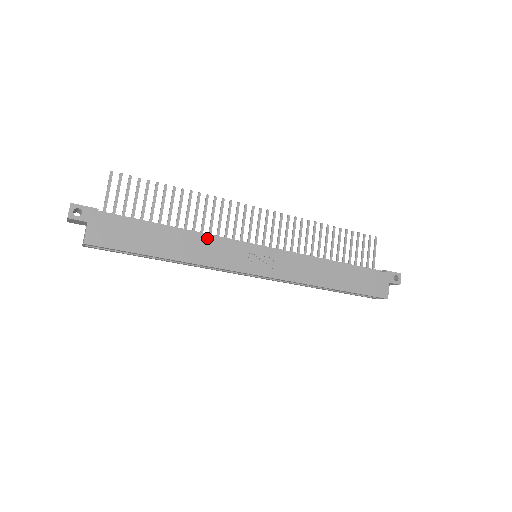
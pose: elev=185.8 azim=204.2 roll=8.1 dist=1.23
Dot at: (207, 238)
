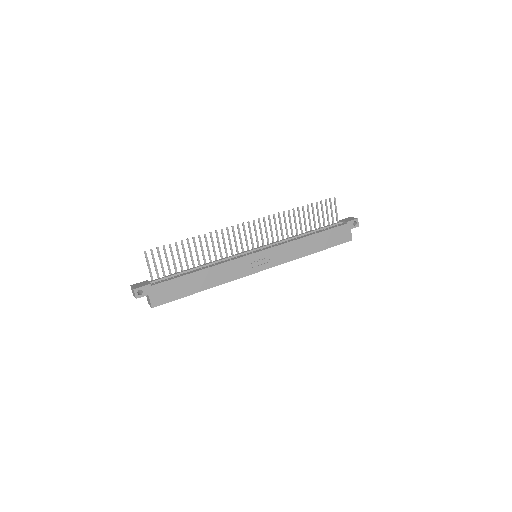
Dot at: (222, 265)
